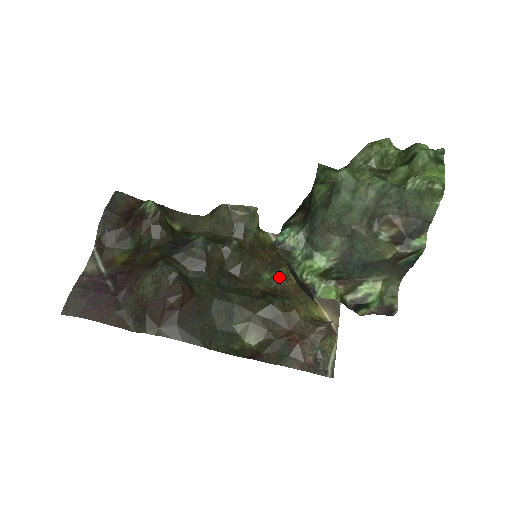
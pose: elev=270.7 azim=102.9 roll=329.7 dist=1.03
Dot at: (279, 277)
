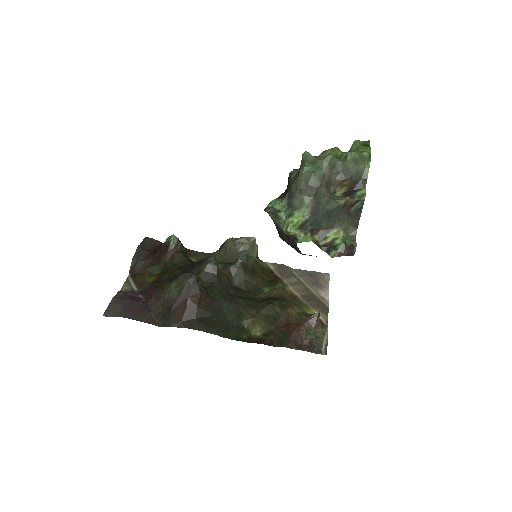
Dot at: (277, 289)
